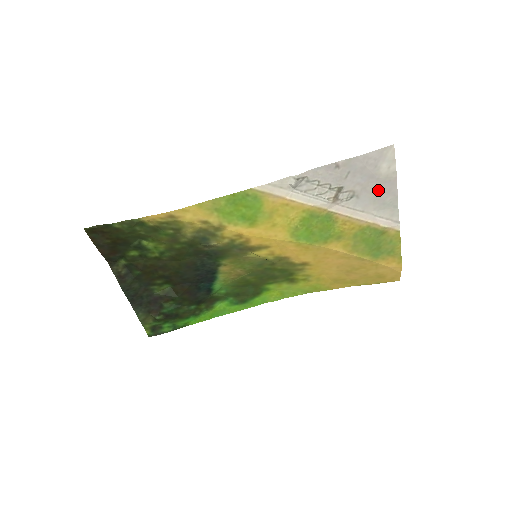
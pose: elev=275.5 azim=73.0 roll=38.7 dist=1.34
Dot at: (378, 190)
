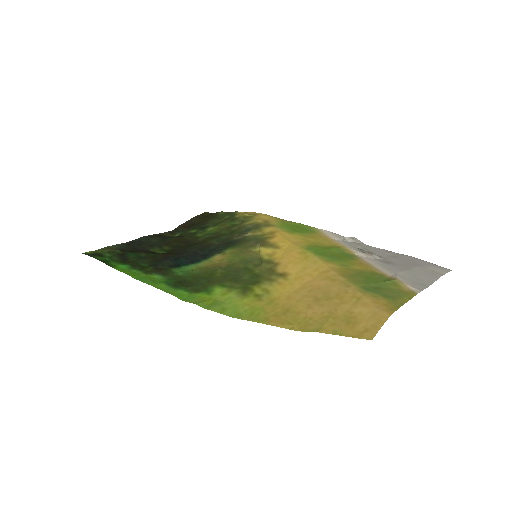
Dot at: (415, 270)
